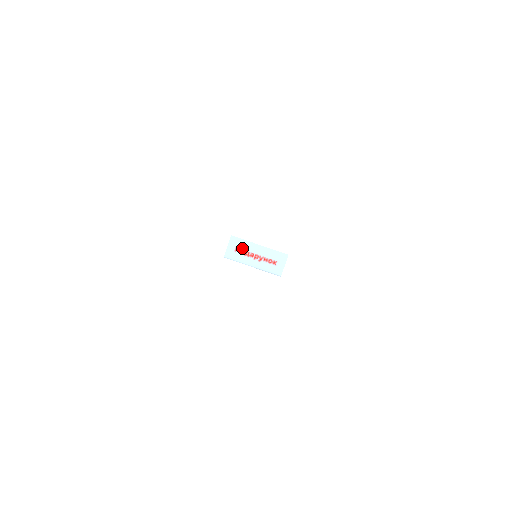
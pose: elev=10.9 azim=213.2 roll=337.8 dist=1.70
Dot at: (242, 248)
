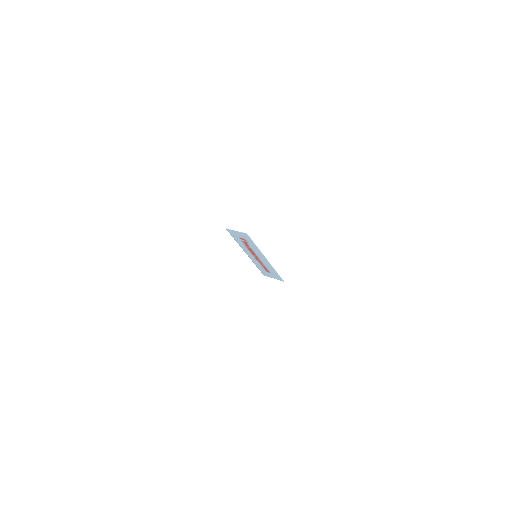
Dot at: (249, 244)
